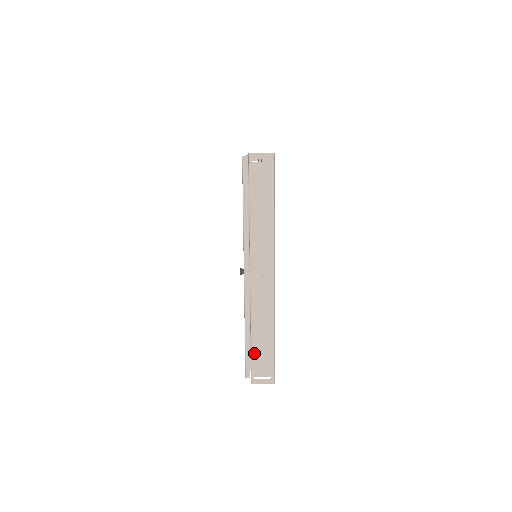
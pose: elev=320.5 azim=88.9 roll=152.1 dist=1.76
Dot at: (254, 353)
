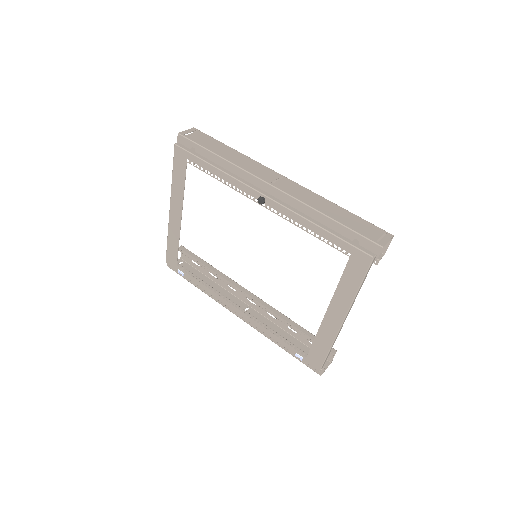
Dot at: (349, 226)
